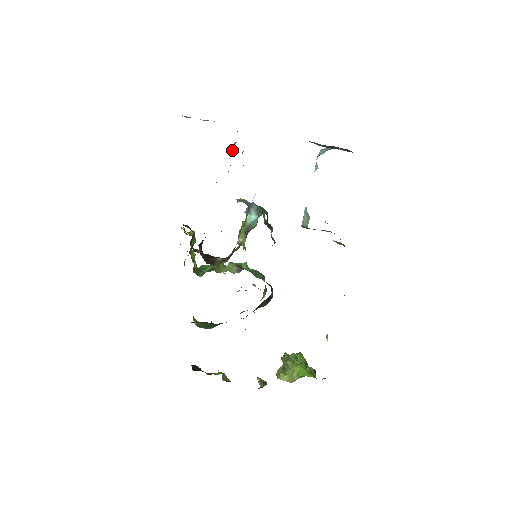
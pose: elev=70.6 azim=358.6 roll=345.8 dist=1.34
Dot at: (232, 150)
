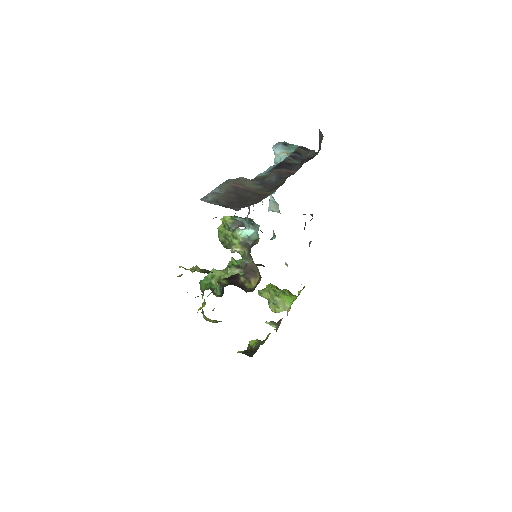
Dot at: occluded
